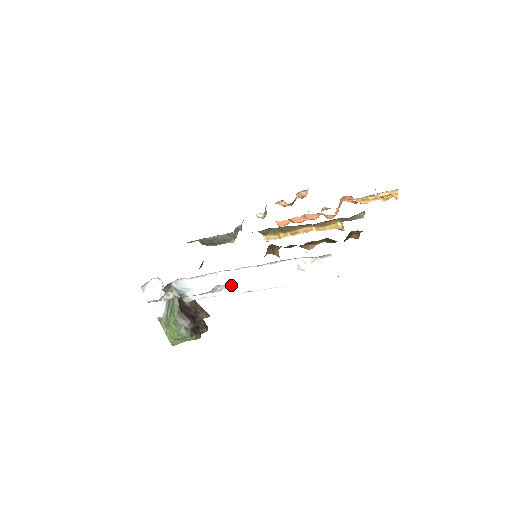
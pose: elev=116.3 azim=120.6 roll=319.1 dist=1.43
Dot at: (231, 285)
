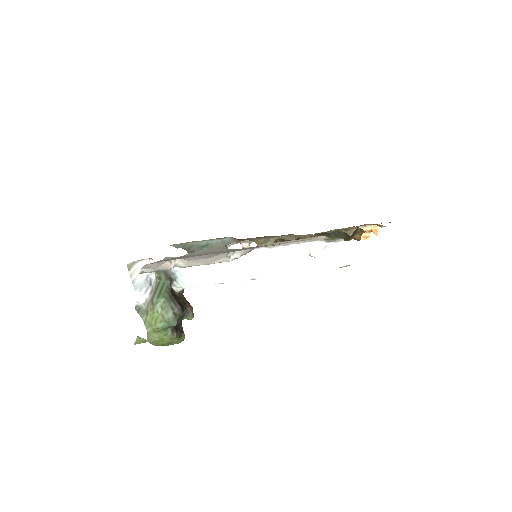
Dot at: (235, 270)
